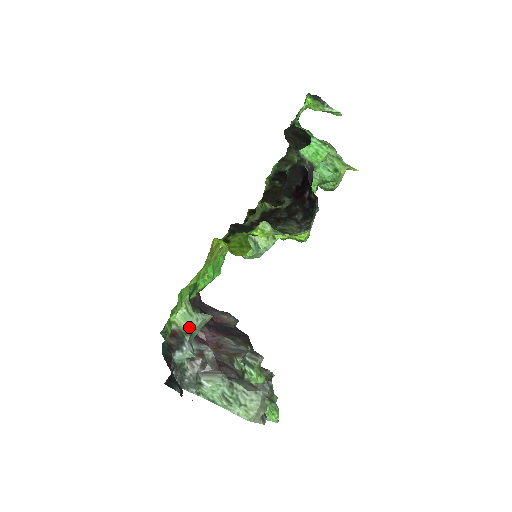
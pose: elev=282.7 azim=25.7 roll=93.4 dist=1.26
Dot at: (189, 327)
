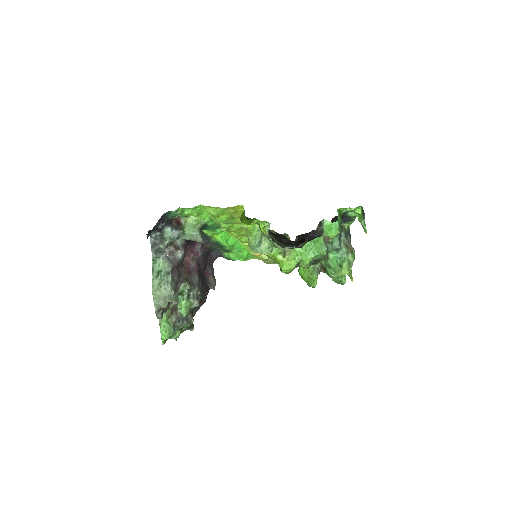
Dot at: (188, 229)
